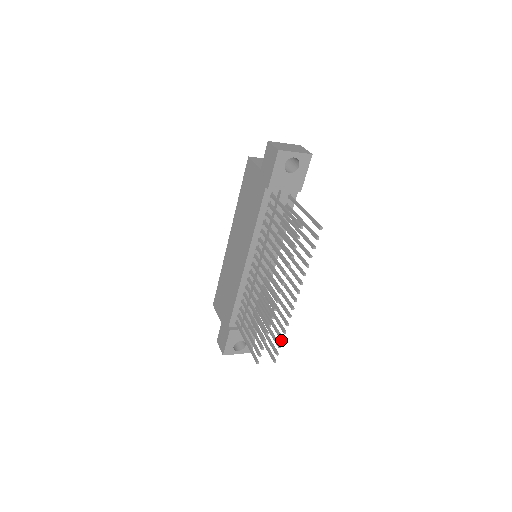
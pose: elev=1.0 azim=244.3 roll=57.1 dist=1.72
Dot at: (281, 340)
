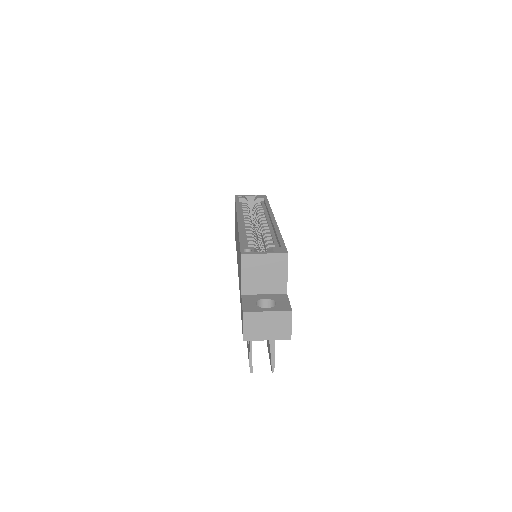
Dot at: occluded
